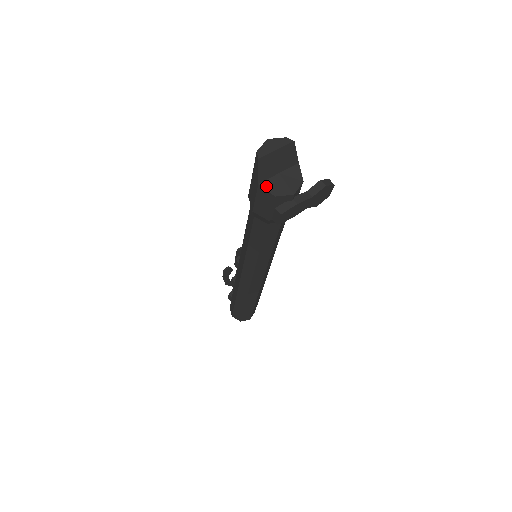
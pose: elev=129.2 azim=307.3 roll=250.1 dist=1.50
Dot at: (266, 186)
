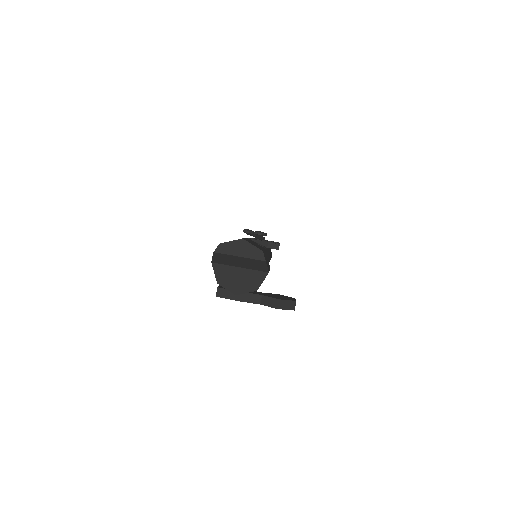
Dot at: (217, 269)
